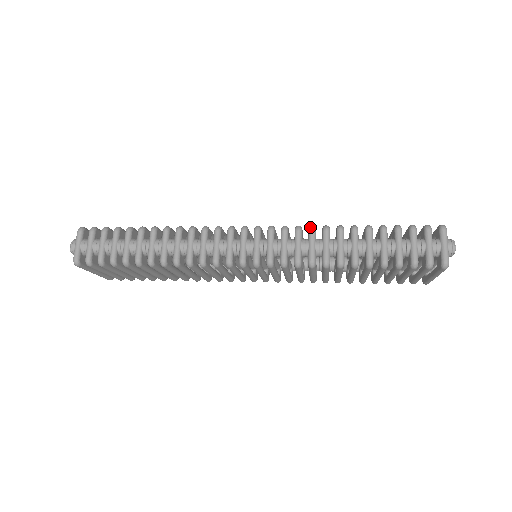
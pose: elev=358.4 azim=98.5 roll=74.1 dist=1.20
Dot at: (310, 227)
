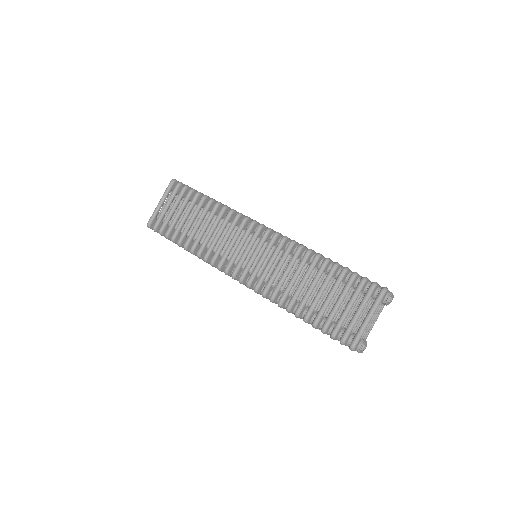
Dot at: occluded
